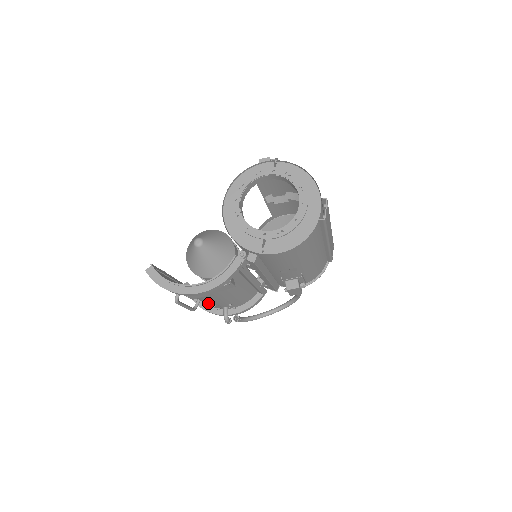
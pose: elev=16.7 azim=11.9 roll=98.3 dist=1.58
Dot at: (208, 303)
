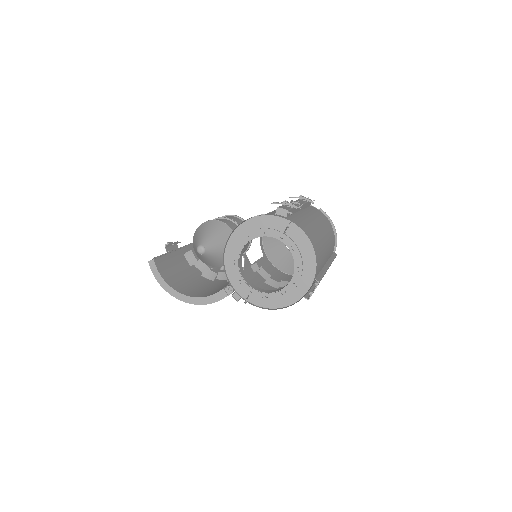
Dot at: occluded
